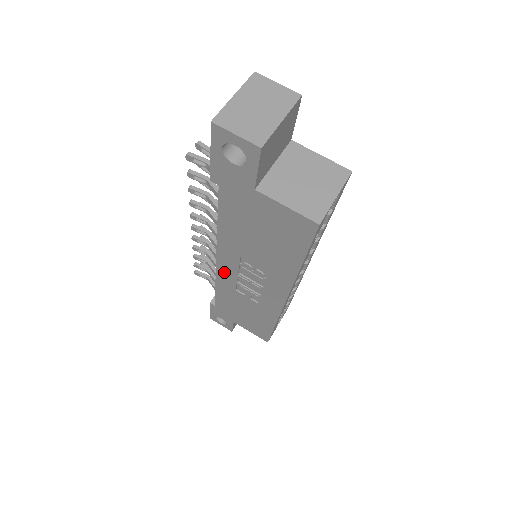
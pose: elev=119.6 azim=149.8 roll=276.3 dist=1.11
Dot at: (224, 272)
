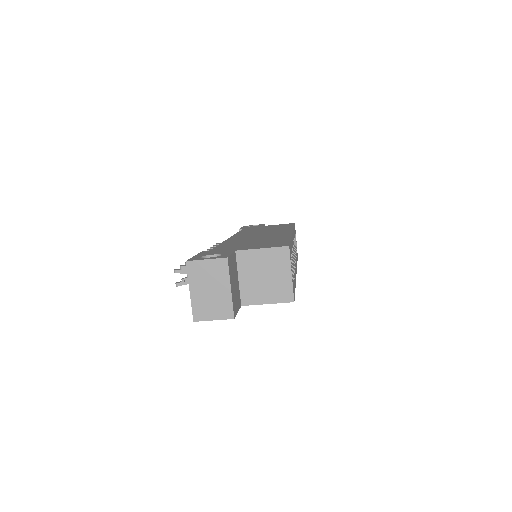
Dot at: occluded
